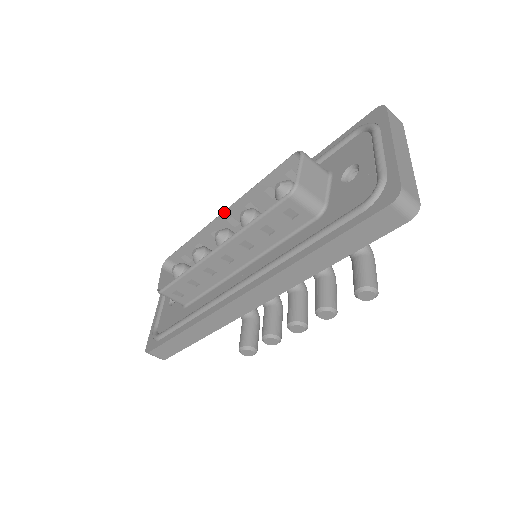
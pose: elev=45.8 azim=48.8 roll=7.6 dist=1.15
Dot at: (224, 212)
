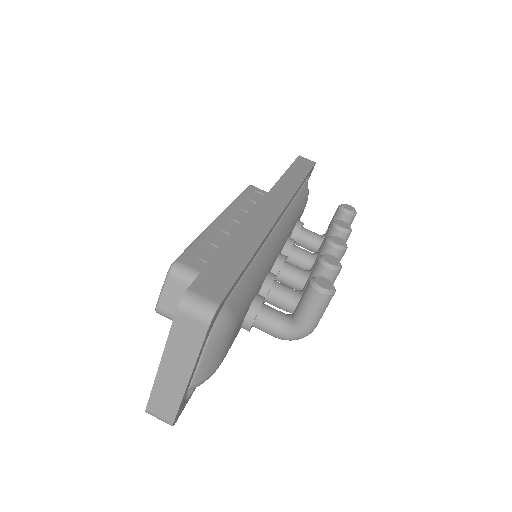
Dot at: occluded
